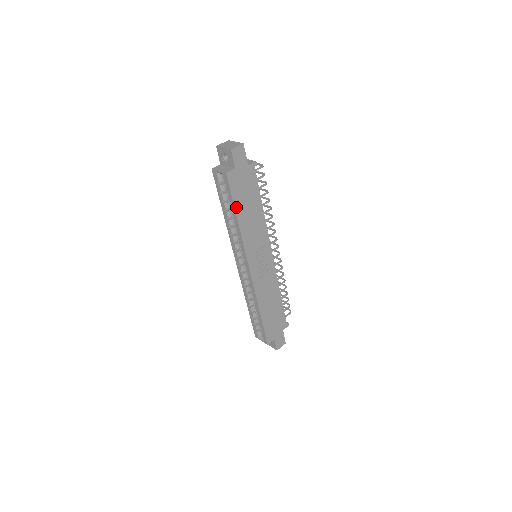
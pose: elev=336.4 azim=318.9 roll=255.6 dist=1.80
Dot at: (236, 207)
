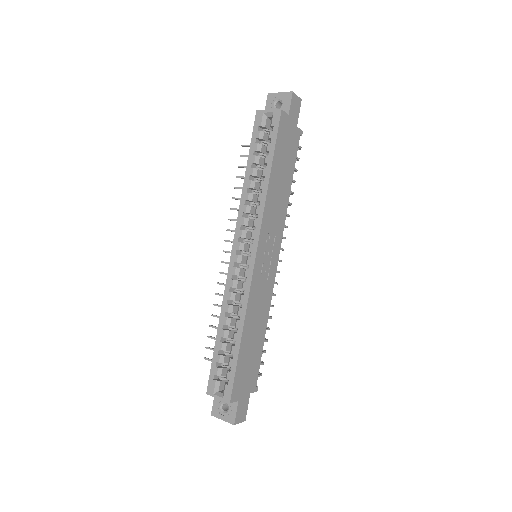
Dot at: (274, 158)
